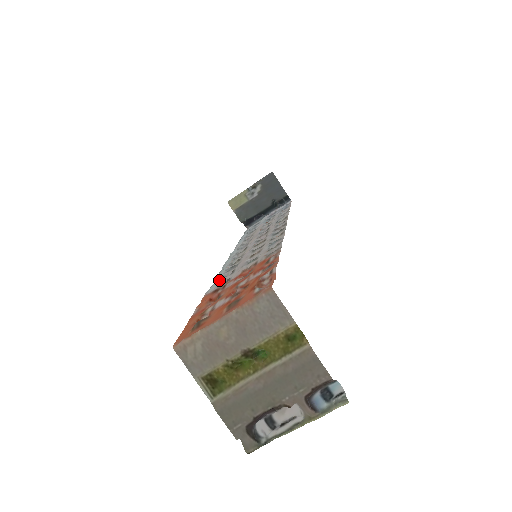
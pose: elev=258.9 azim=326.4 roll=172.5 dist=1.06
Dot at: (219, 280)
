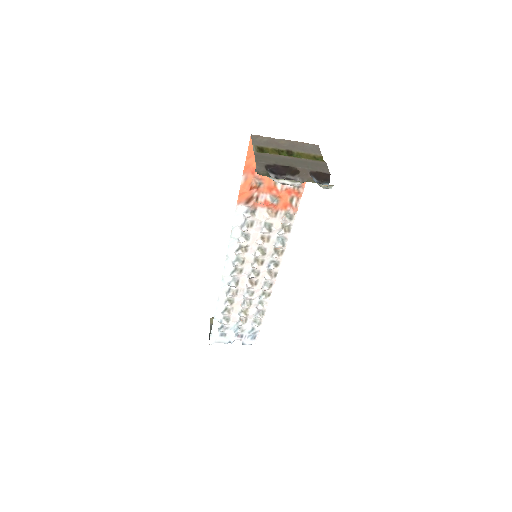
Dot at: (243, 218)
